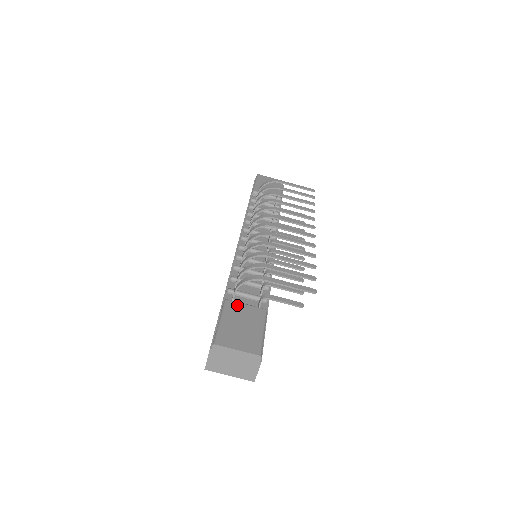
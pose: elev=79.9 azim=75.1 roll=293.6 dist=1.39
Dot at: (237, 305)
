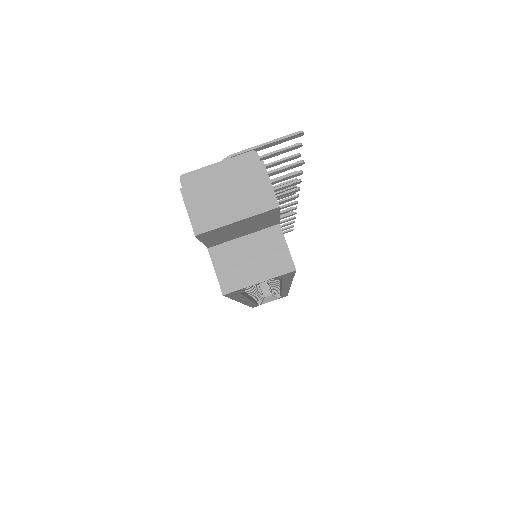
Dot at: occluded
